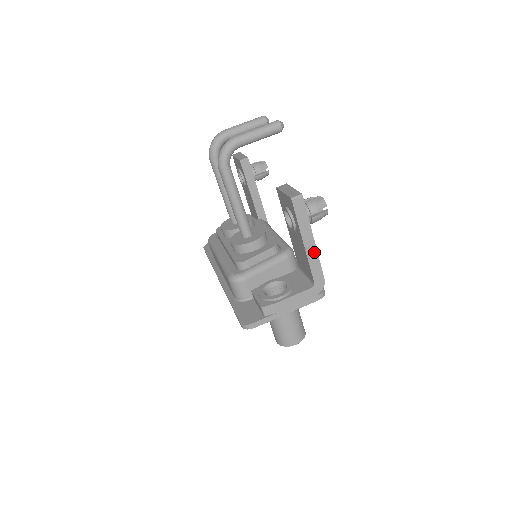
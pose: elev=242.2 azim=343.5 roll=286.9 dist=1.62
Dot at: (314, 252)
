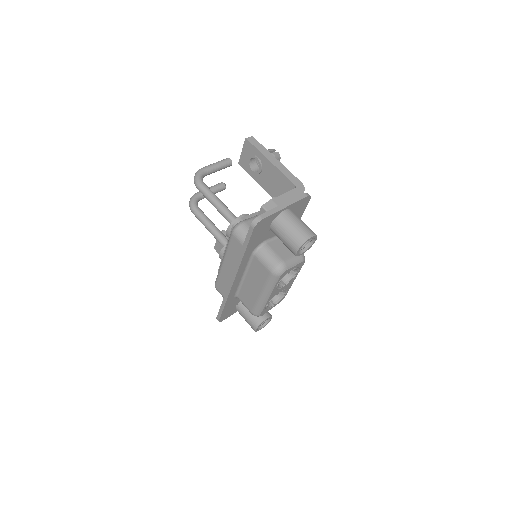
Dot at: (281, 166)
